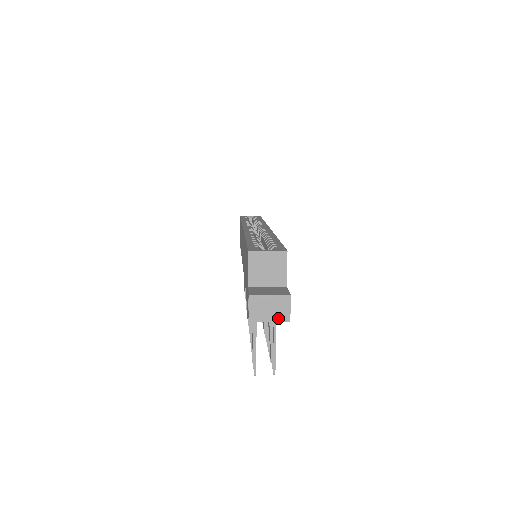
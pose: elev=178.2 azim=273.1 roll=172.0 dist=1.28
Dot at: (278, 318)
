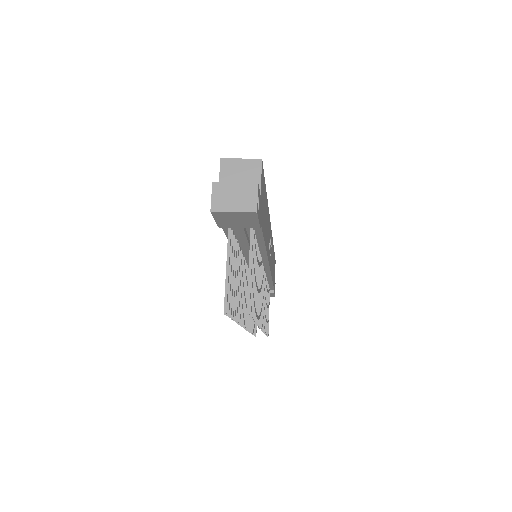
Dot at: (243, 208)
